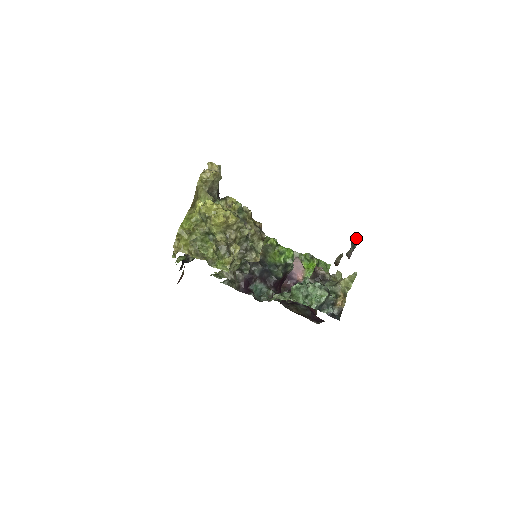
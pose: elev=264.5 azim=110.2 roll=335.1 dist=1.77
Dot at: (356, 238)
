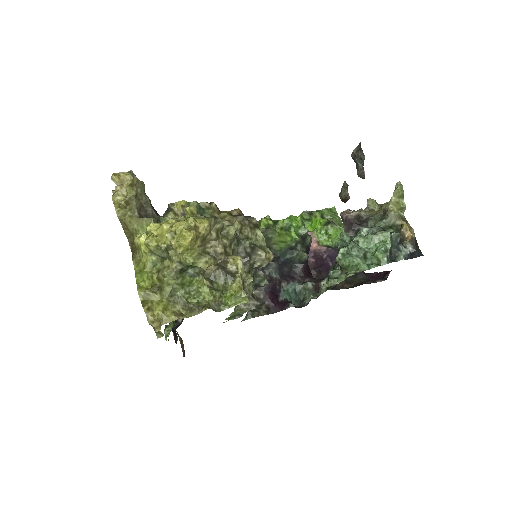
Dot at: (356, 147)
